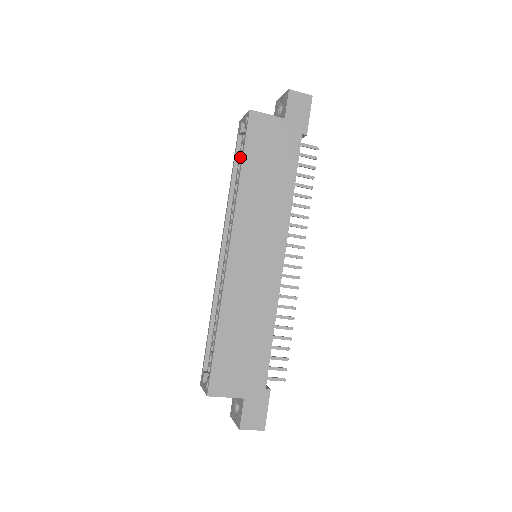
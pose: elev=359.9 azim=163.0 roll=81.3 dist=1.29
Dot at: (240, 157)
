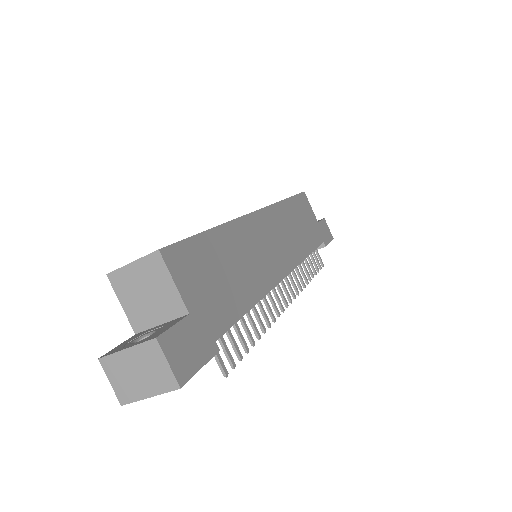
Dot at: occluded
